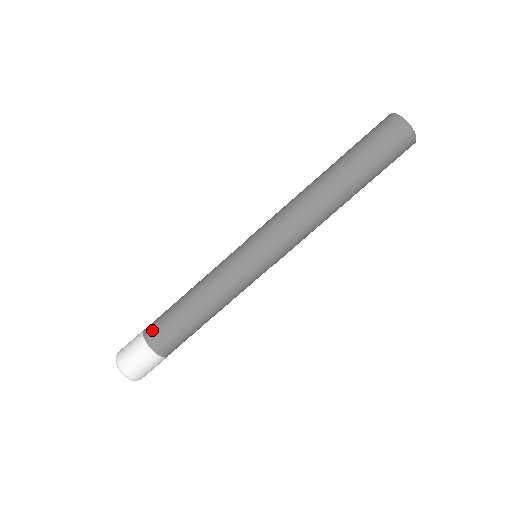
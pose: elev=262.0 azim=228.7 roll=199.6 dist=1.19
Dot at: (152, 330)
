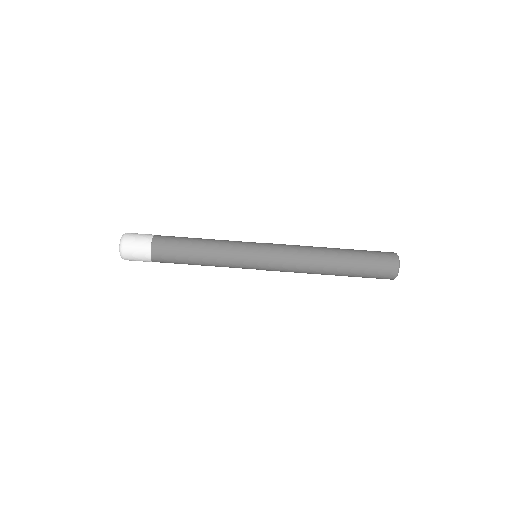
Dot at: (160, 250)
